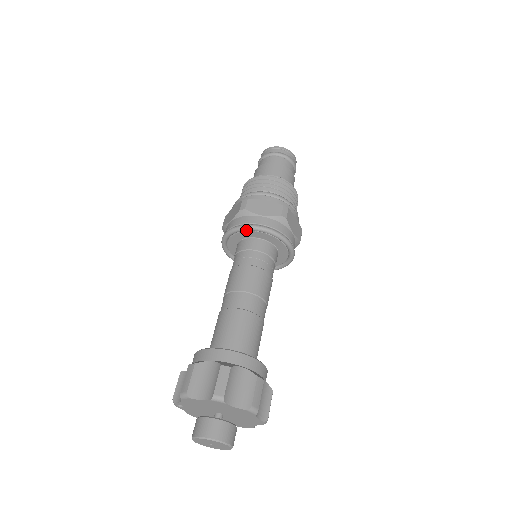
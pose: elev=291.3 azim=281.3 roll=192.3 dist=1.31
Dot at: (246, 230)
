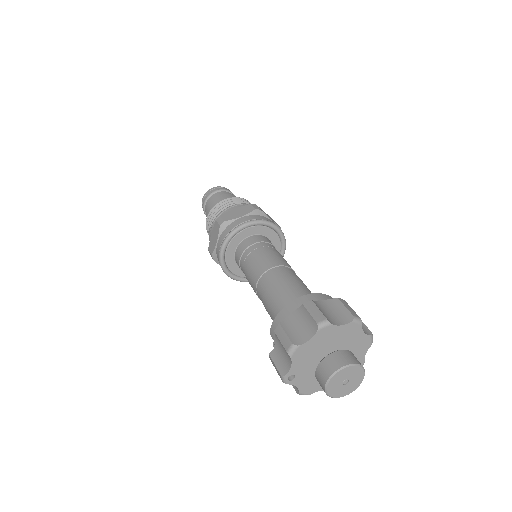
Dot at: (236, 233)
